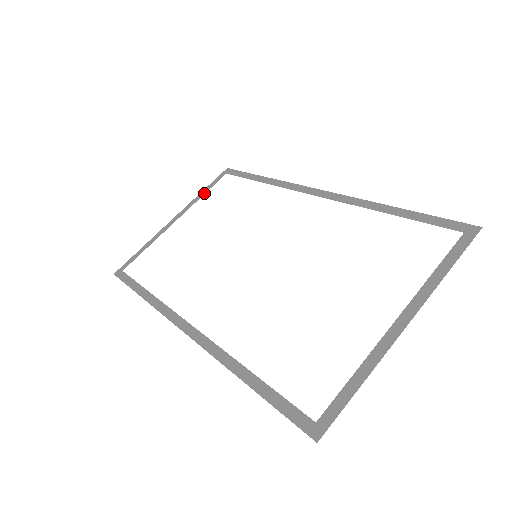
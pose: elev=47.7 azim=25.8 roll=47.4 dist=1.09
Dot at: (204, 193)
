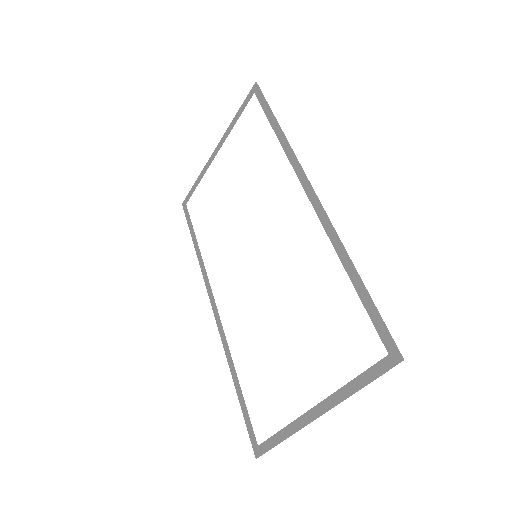
Dot at: (236, 121)
